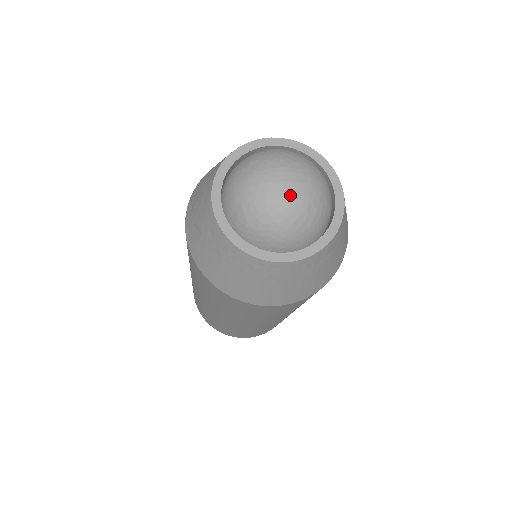
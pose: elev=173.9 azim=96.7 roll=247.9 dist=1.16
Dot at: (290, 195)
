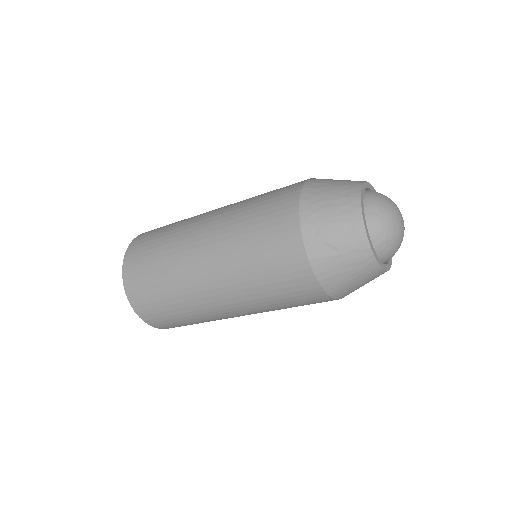
Dot at: (404, 229)
